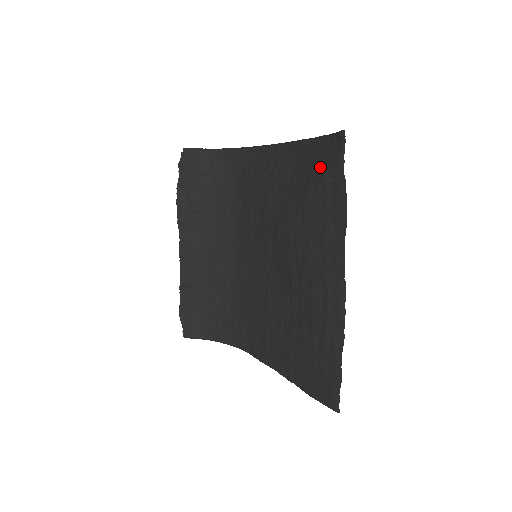
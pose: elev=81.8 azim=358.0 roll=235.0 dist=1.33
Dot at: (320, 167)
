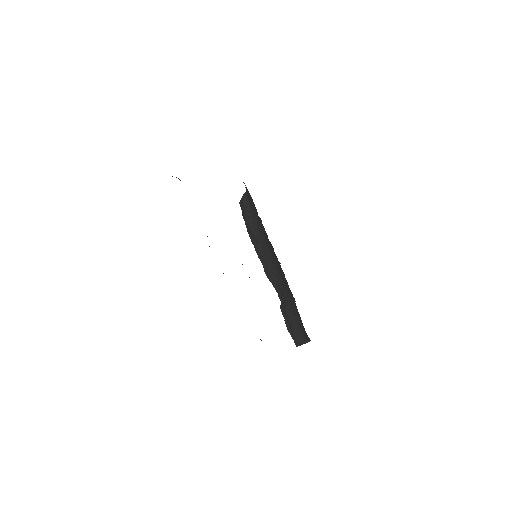
Dot at: occluded
